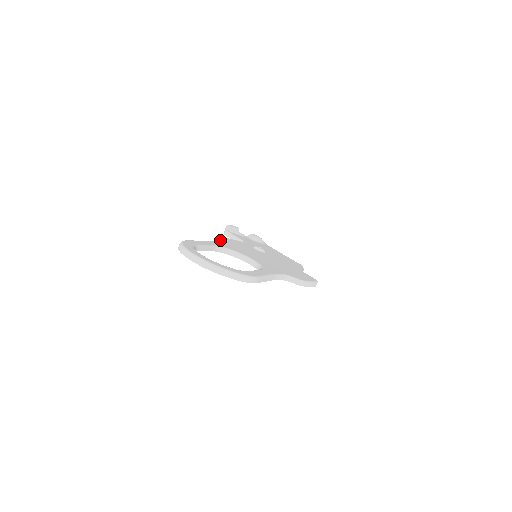
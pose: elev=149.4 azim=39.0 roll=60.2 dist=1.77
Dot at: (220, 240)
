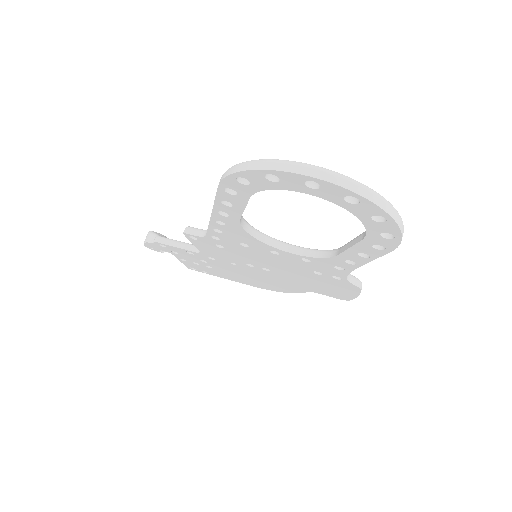
Dot at: (187, 231)
